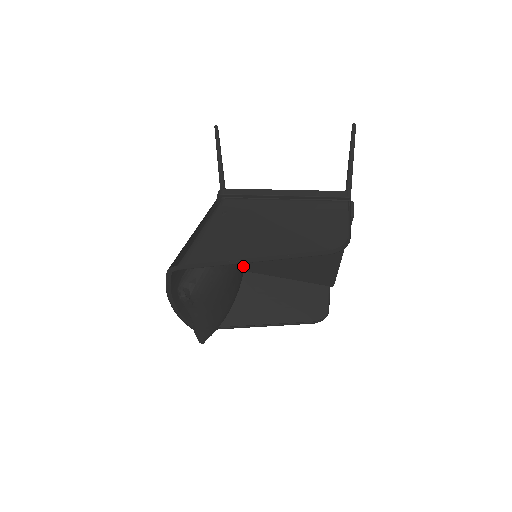
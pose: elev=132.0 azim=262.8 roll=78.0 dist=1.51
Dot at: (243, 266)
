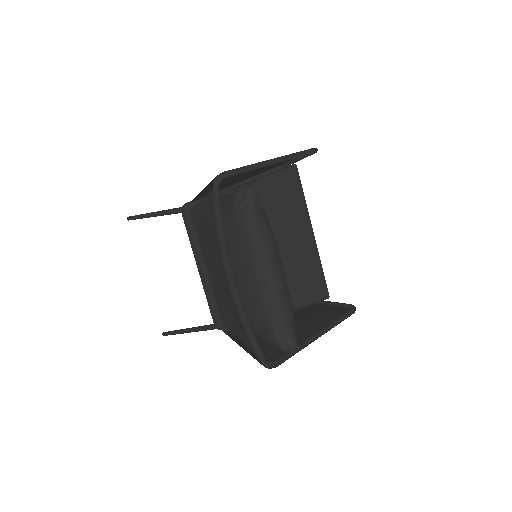
Dot at: occluded
